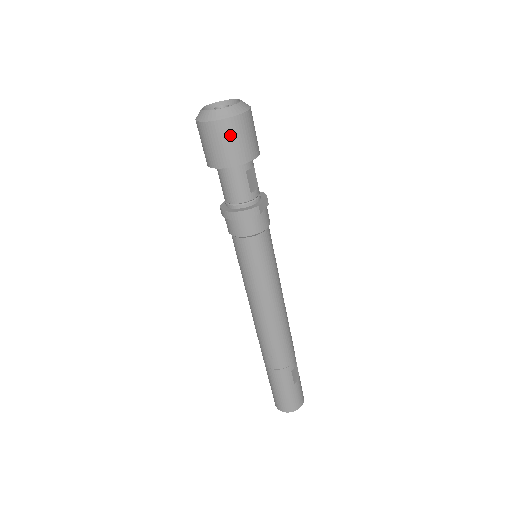
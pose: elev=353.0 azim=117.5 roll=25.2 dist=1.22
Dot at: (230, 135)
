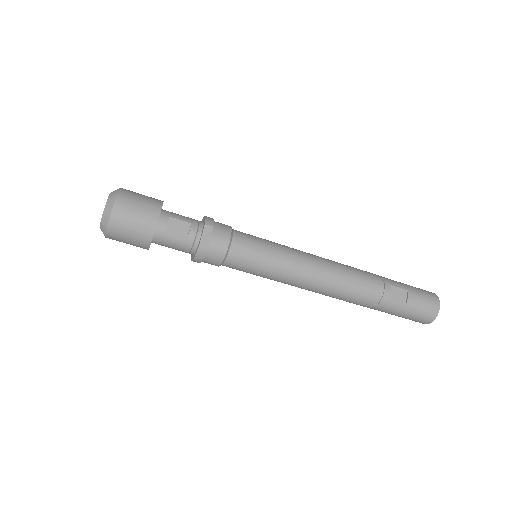
Dot at: (122, 233)
